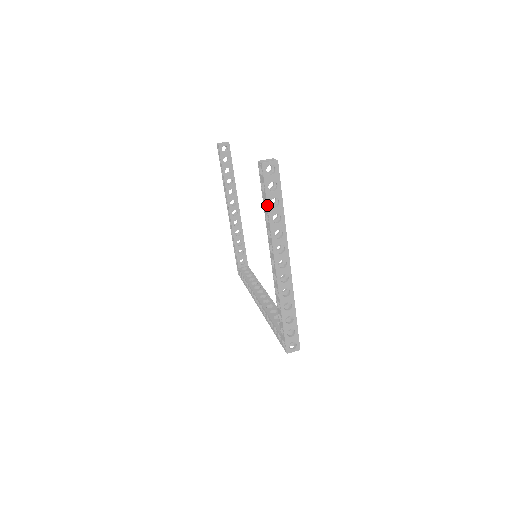
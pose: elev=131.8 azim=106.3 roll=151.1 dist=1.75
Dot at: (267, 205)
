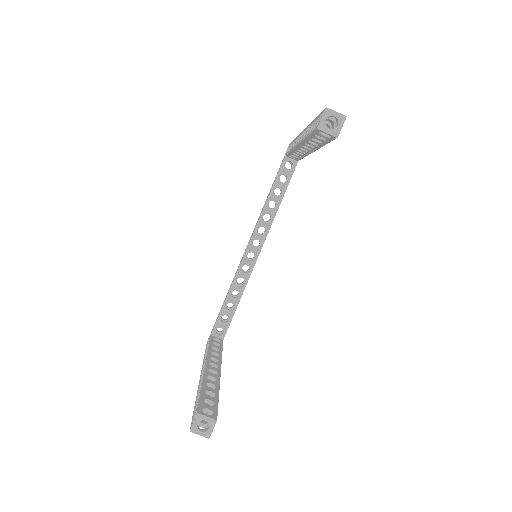
Dot at: (194, 406)
